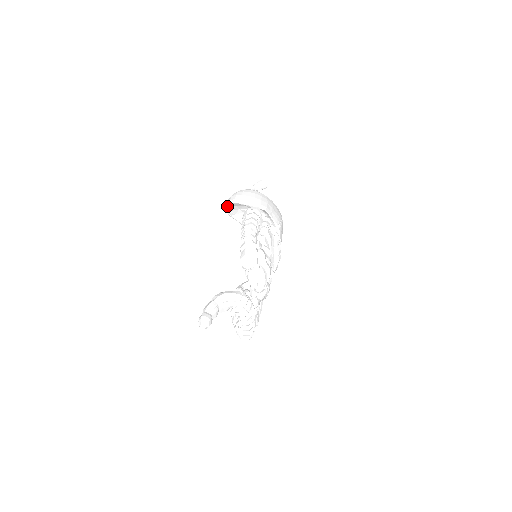
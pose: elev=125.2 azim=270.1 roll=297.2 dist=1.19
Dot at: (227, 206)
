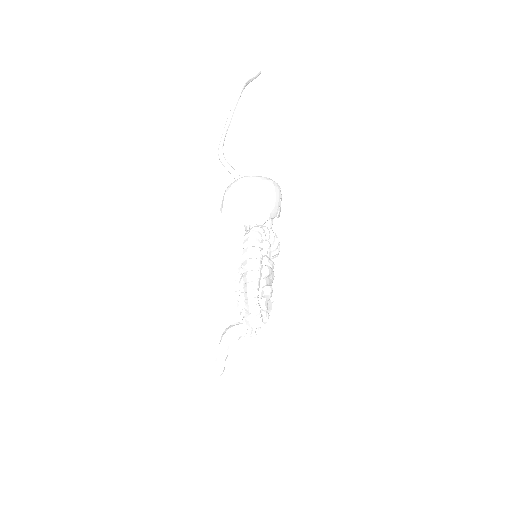
Dot at: (223, 212)
